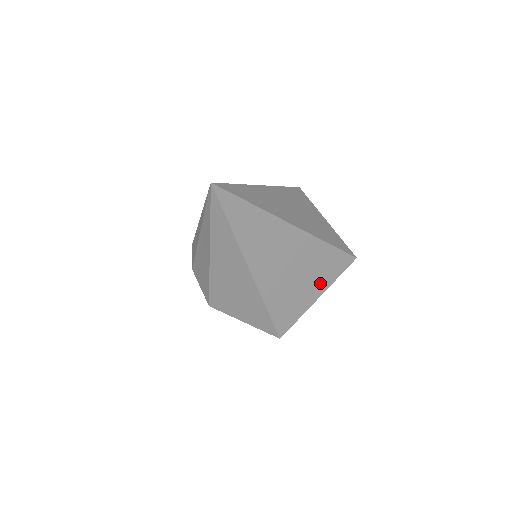
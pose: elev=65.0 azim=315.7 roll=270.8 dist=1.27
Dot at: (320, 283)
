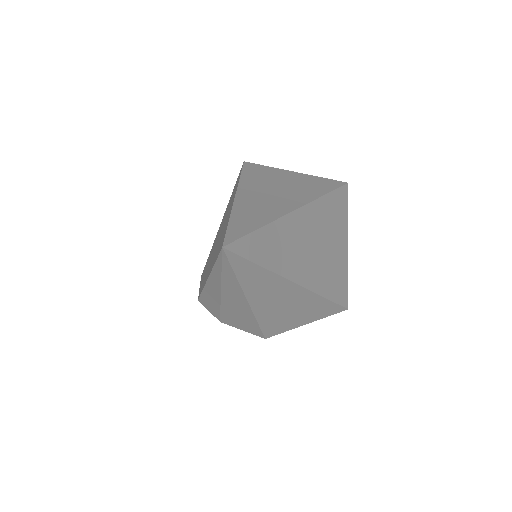
Dot at: (342, 233)
